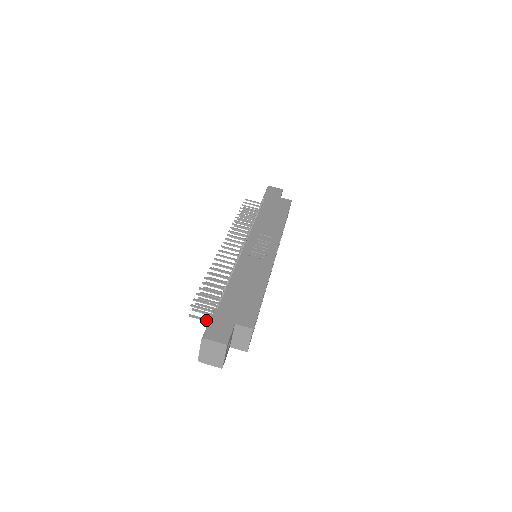
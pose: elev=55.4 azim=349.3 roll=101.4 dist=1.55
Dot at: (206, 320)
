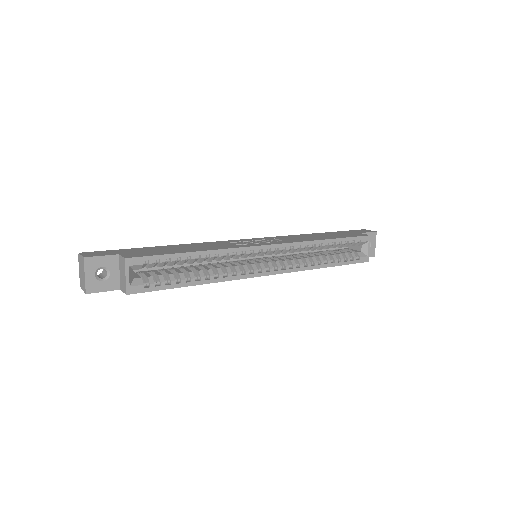
Dot at: occluded
